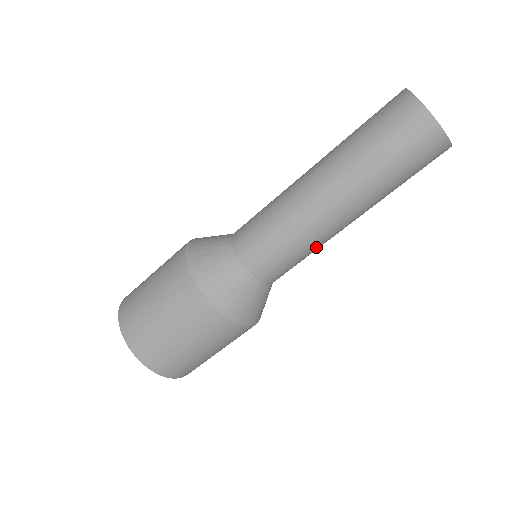
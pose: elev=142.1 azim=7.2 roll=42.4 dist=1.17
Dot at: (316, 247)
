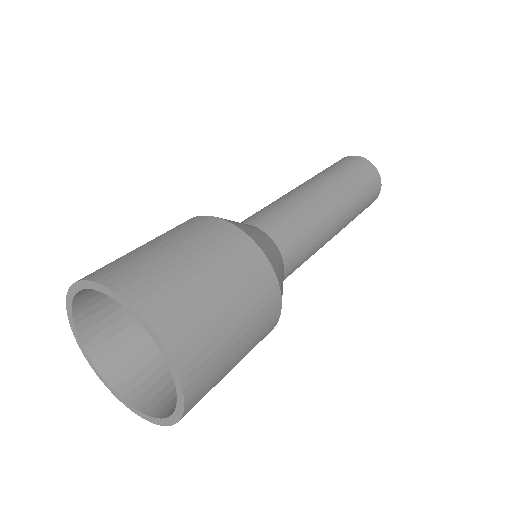
Dot at: (313, 254)
